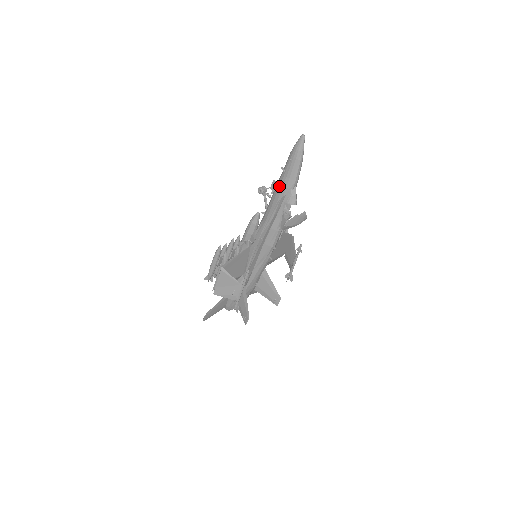
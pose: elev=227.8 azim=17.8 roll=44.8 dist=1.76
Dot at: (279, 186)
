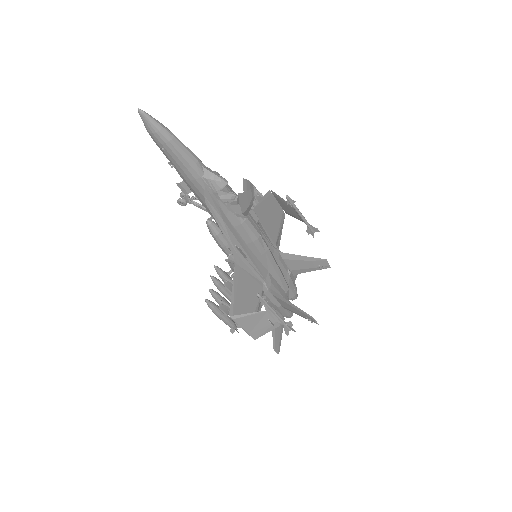
Dot at: (188, 185)
